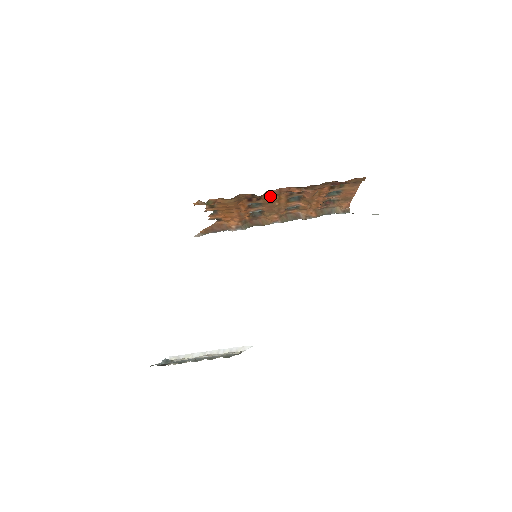
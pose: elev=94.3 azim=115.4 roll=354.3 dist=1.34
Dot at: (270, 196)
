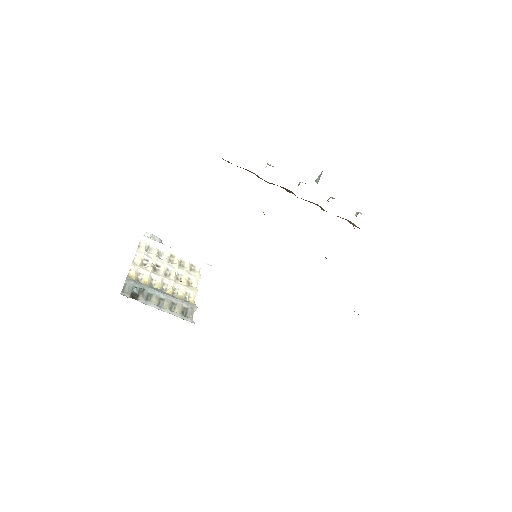
Dot at: occluded
